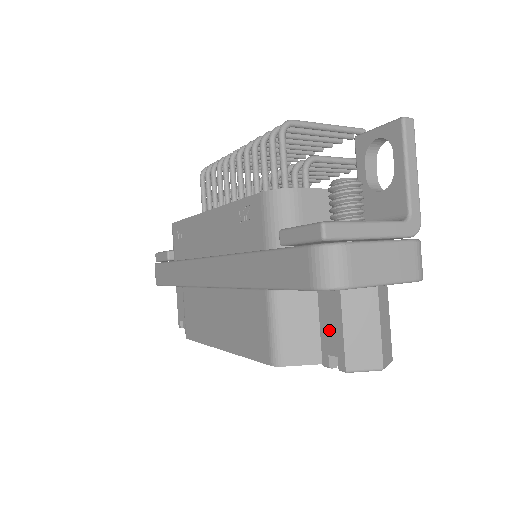
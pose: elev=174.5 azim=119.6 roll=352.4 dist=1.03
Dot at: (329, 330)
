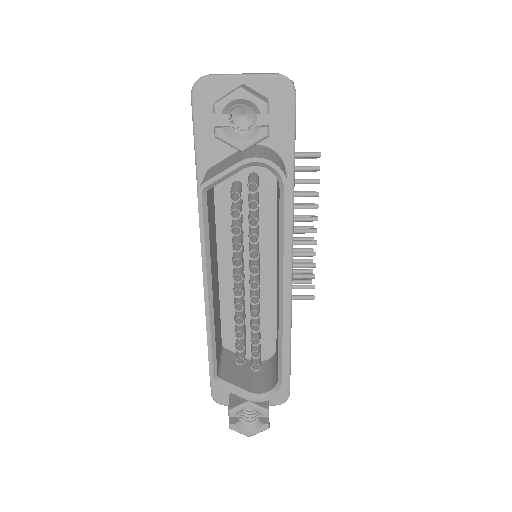
Dot at: occluded
